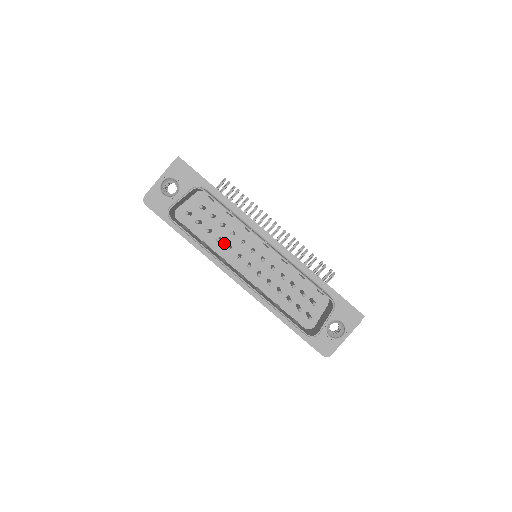
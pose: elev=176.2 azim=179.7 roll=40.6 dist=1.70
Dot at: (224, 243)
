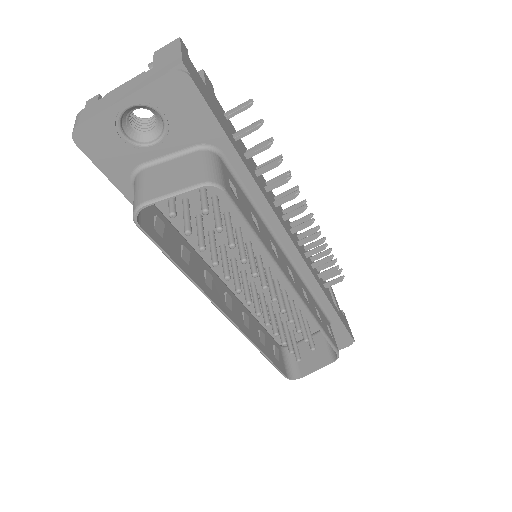
Dot at: occluded
